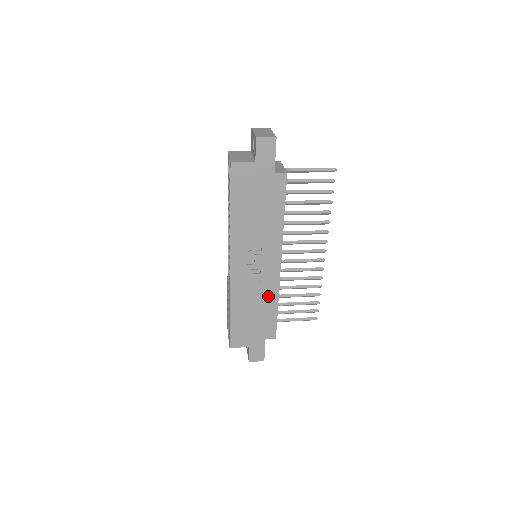
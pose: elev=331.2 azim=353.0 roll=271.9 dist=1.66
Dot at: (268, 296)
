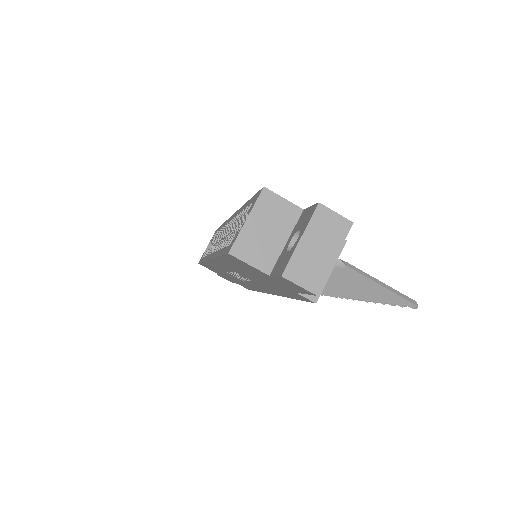
Dot at: occluded
